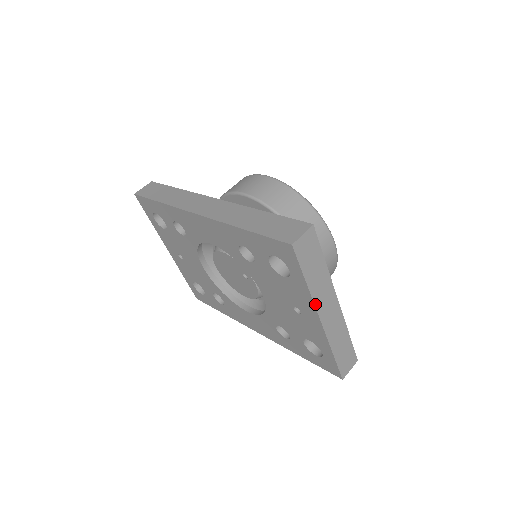
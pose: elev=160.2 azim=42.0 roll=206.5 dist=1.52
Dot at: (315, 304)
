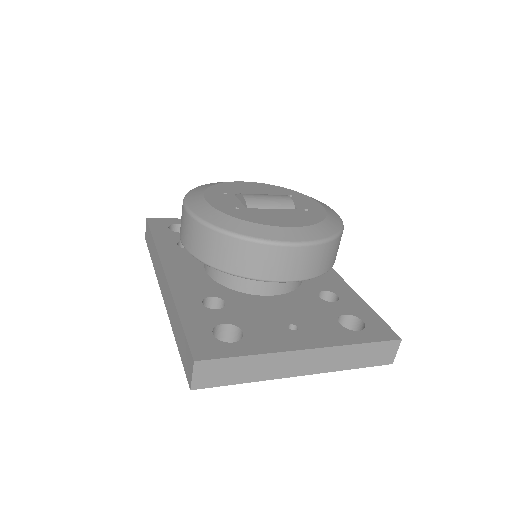
Dot at: (277, 378)
